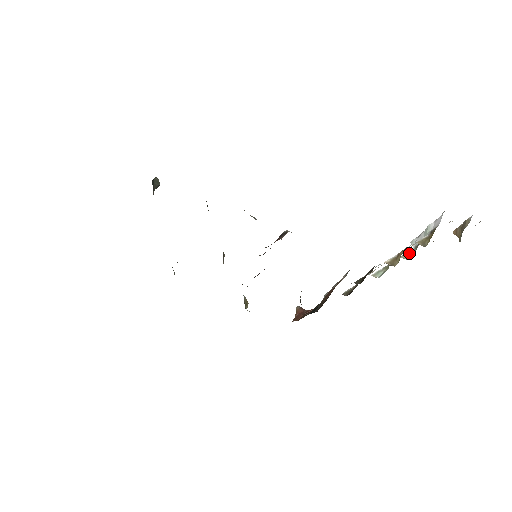
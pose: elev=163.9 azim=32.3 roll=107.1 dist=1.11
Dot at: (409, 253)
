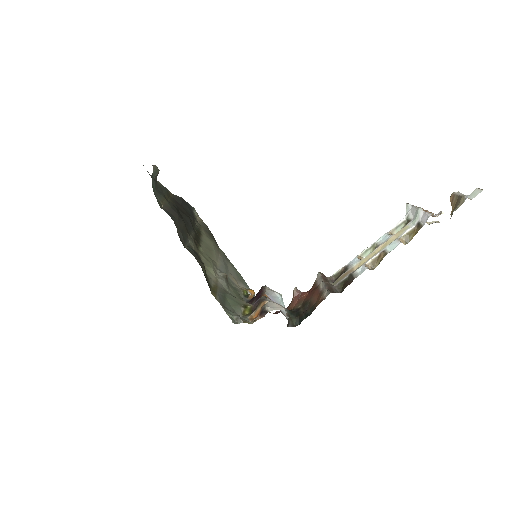
Dot at: (399, 226)
